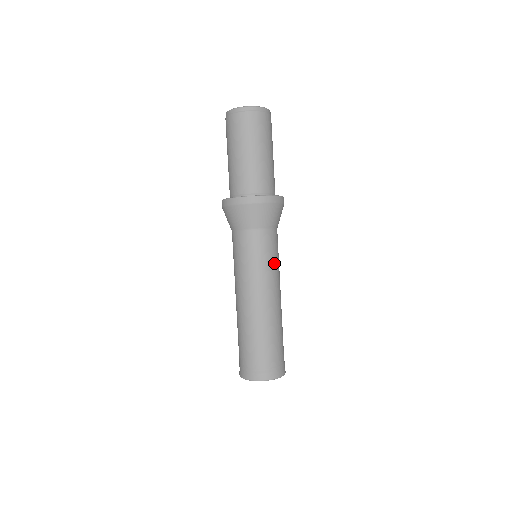
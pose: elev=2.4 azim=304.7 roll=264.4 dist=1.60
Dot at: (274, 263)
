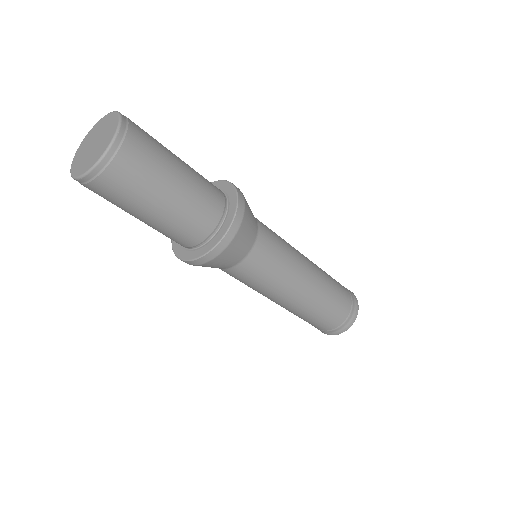
Dot at: (280, 268)
